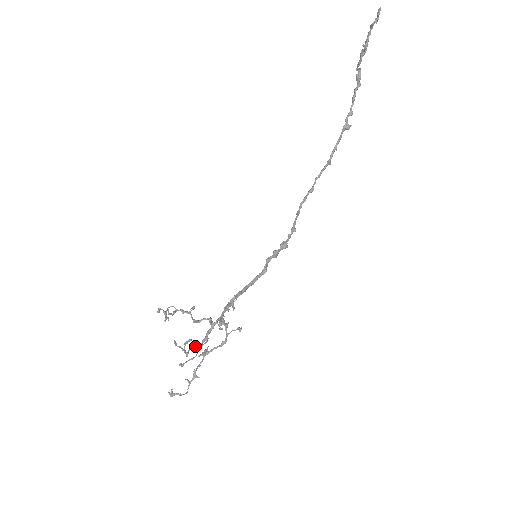
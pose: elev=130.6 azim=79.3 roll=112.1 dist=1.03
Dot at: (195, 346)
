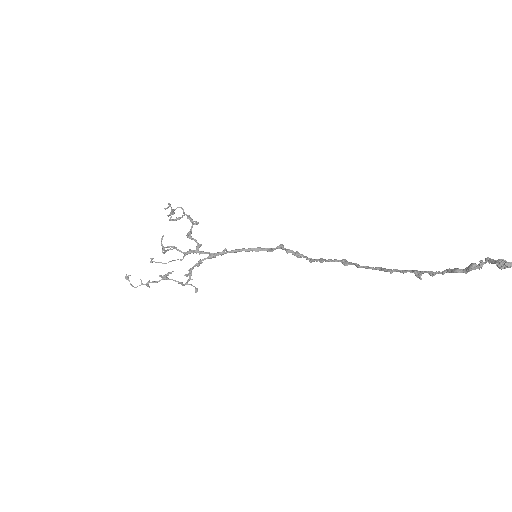
Dot at: (177, 249)
